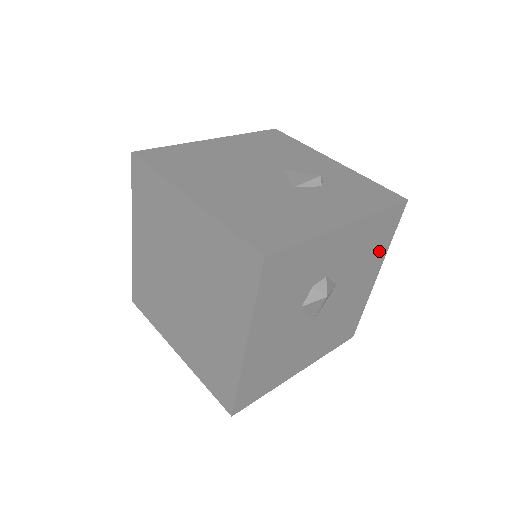
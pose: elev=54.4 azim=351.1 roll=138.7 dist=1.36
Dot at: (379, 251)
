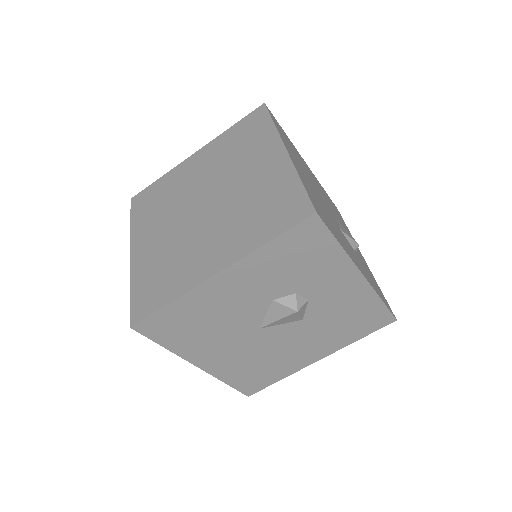
Dot at: (344, 337)
